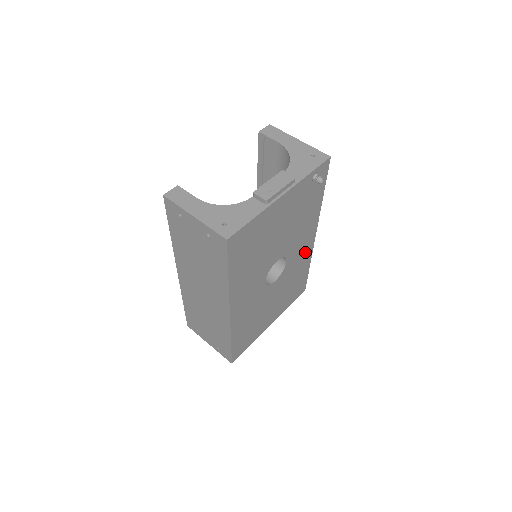
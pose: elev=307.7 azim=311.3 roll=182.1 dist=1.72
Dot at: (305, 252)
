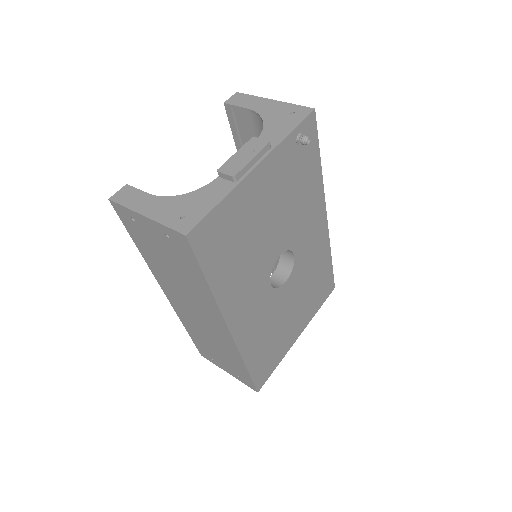
Dot at: (318, 240)
